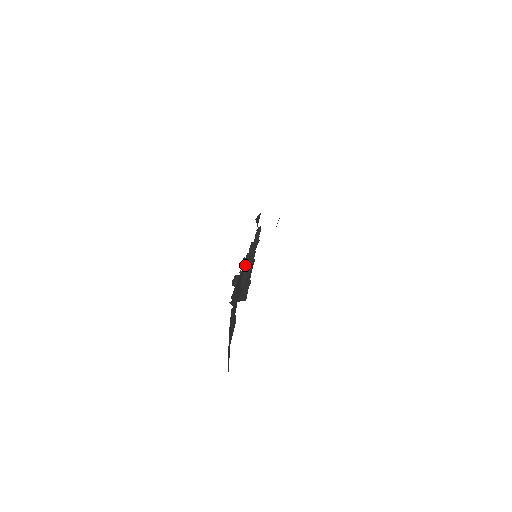
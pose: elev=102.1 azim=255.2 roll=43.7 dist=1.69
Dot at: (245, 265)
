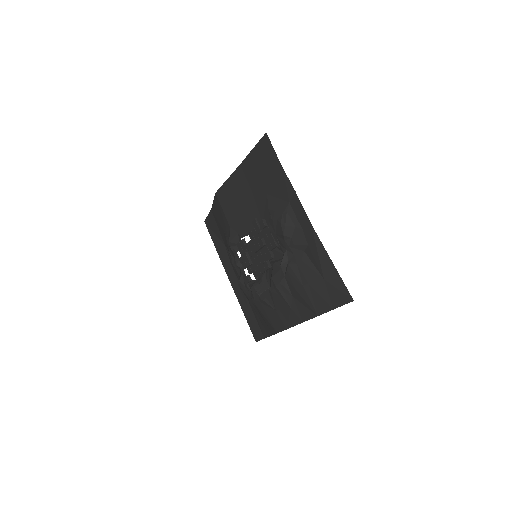
Dot at: (265, 228)
